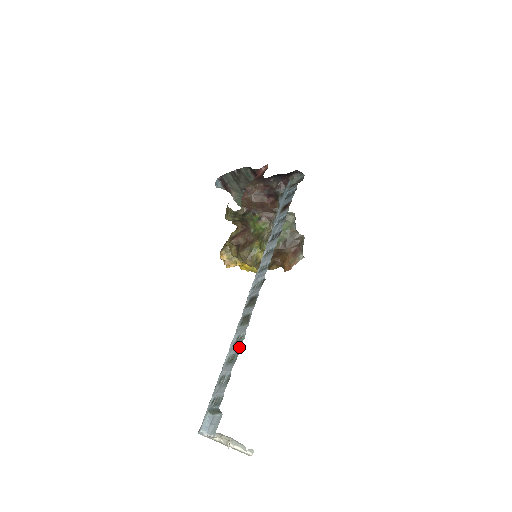
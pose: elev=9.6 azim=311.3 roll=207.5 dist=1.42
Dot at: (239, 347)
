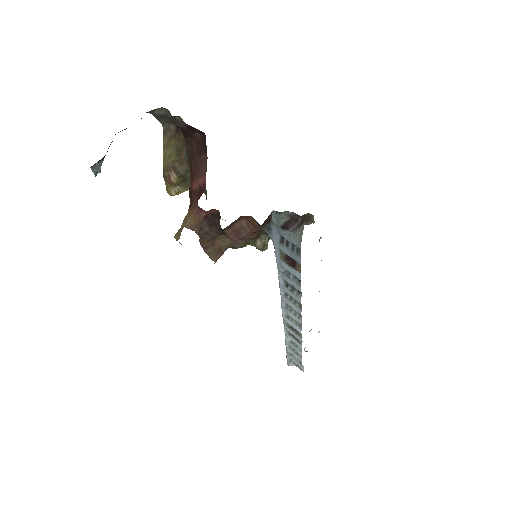
Dot at: (300, 354)
